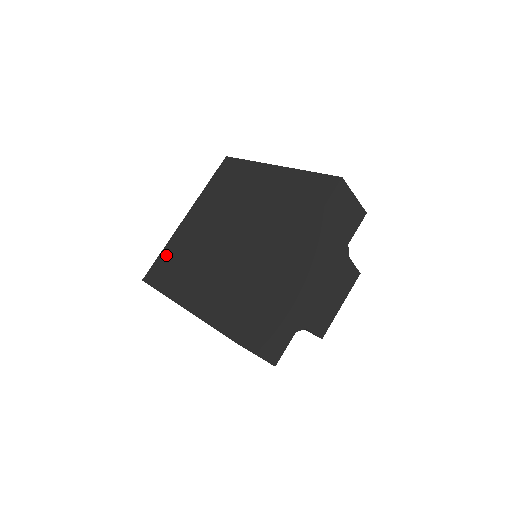
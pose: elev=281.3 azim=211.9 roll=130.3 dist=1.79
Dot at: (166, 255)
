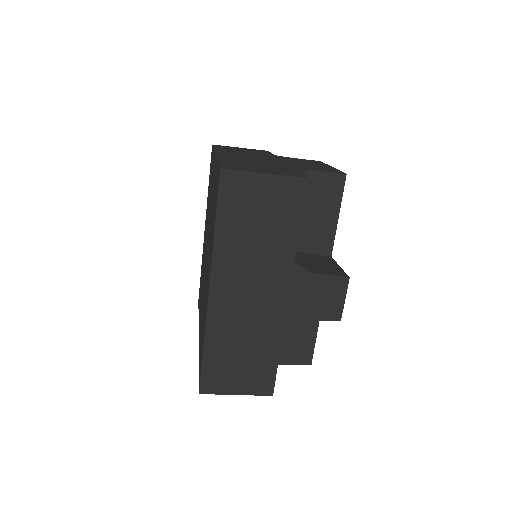
Dot at: occluded
